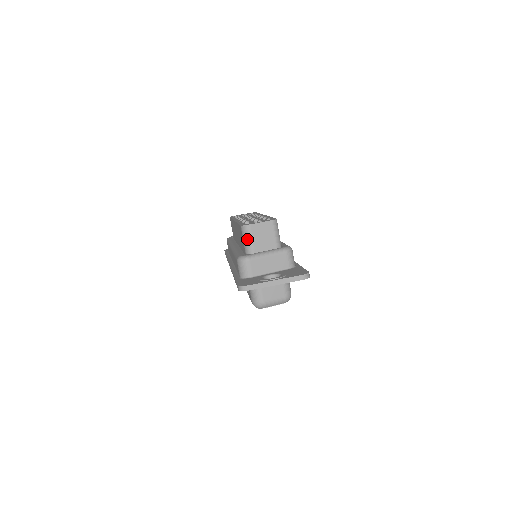
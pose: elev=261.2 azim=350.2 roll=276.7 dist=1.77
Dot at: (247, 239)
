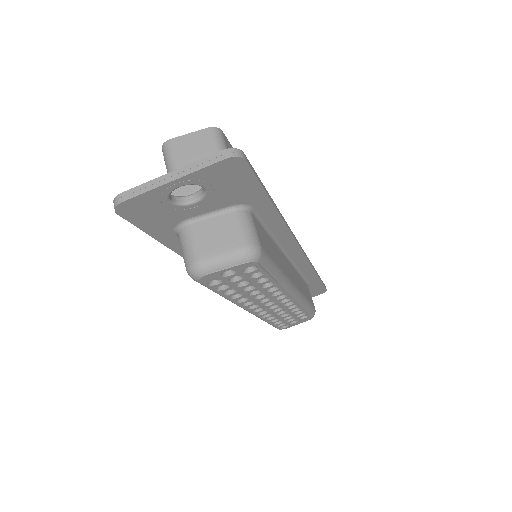
Dot at: (168, 163)
